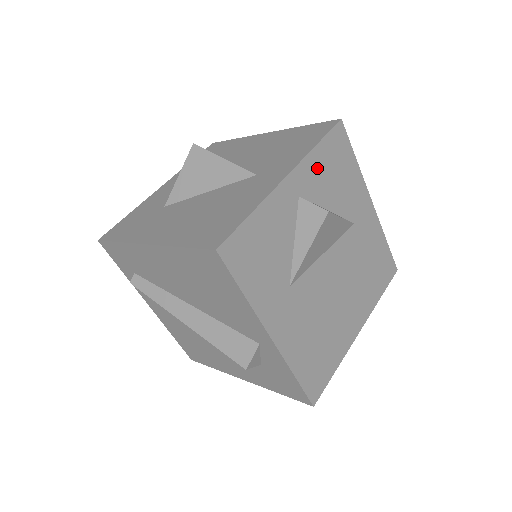
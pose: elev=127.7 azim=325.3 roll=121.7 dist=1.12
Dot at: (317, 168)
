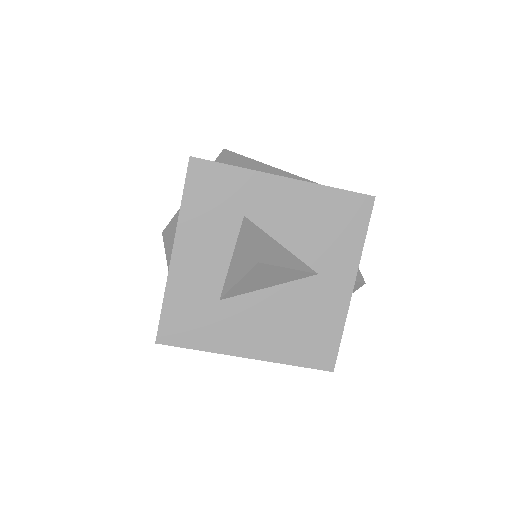
Dot at: occluded
